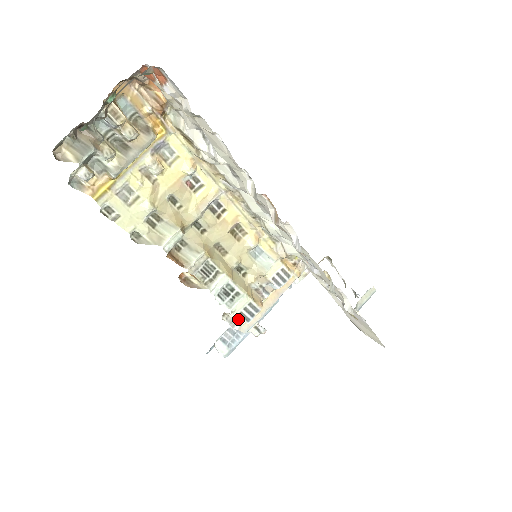
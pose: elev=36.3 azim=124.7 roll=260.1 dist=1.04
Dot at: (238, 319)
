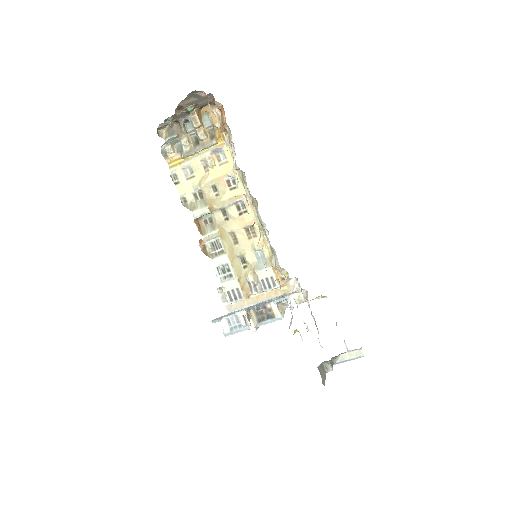
Dot at: (226, 296)
